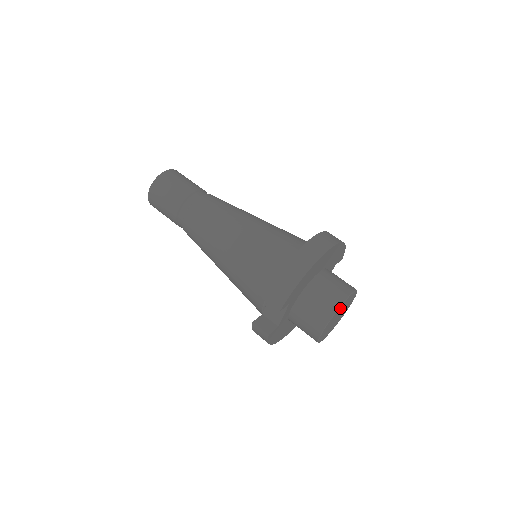
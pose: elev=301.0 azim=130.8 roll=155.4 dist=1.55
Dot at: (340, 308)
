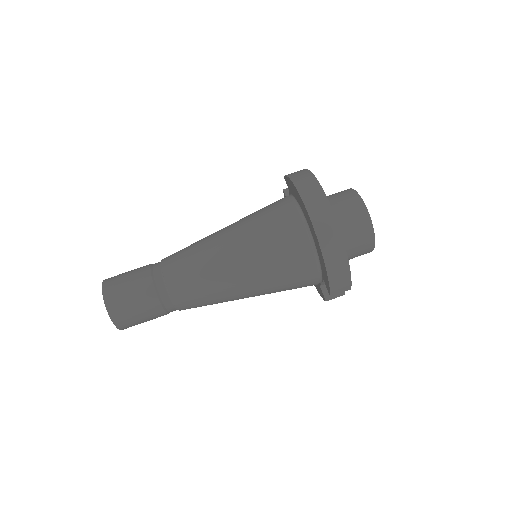
Dot at: occluded
